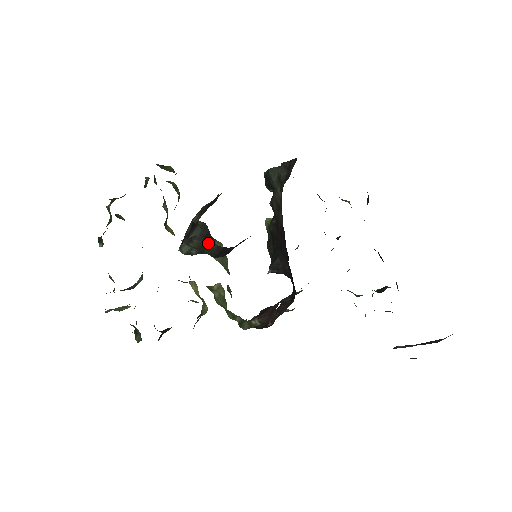
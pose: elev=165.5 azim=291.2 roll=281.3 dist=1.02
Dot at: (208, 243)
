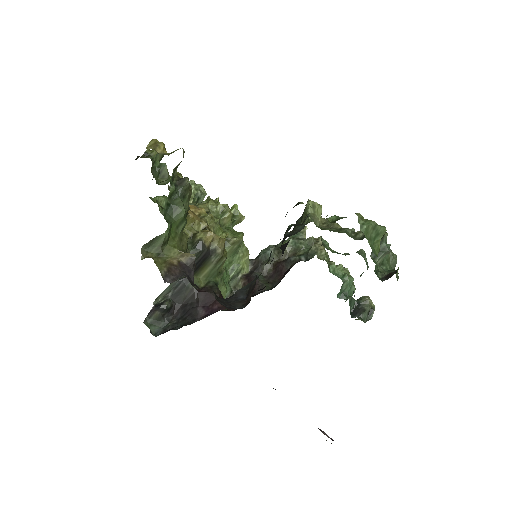
Dot at: (199, 265)
